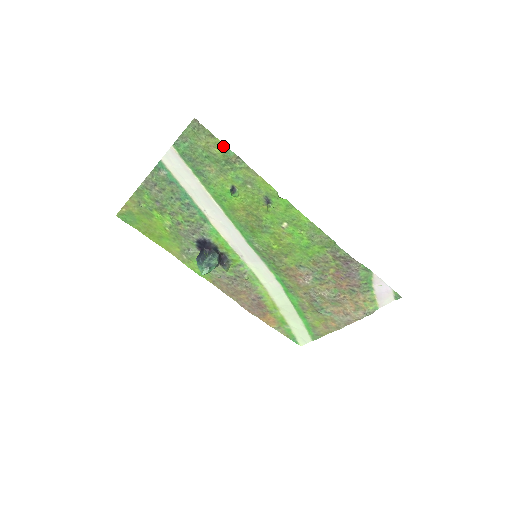
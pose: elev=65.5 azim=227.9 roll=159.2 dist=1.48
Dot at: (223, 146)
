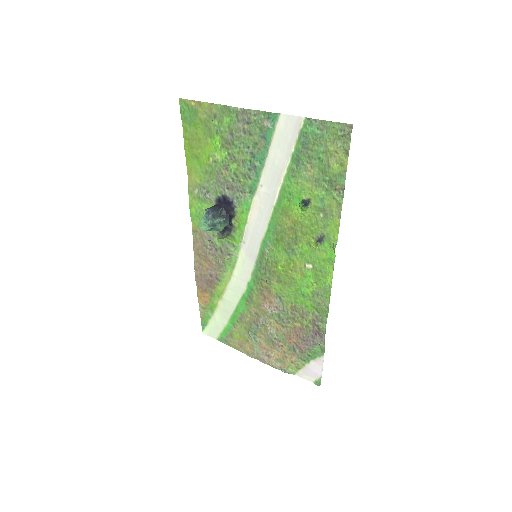
Dot at: (344, 169)
